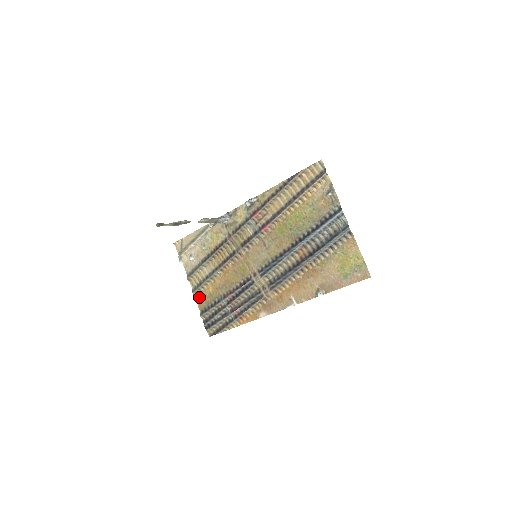
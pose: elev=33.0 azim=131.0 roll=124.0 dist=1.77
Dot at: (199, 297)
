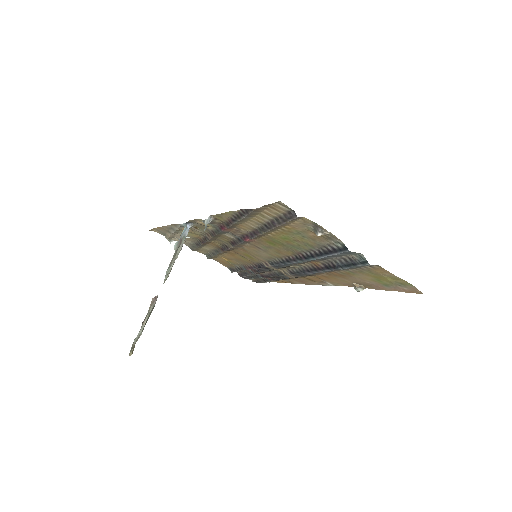
Dot at: (217, 261)
